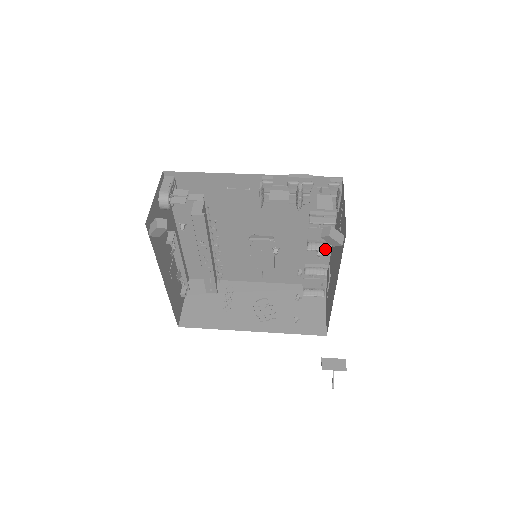
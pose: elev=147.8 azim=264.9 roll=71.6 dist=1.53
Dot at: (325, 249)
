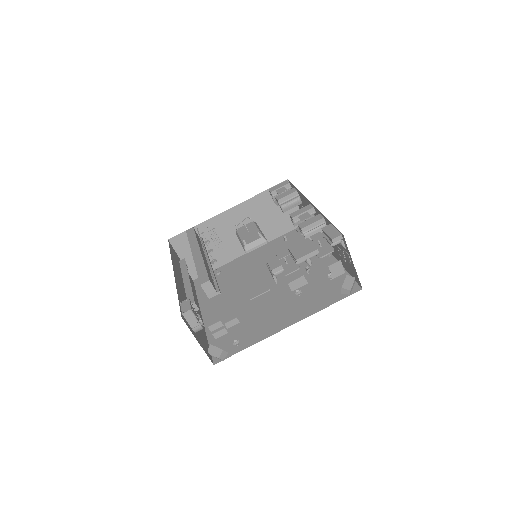
Dot at: occluded
